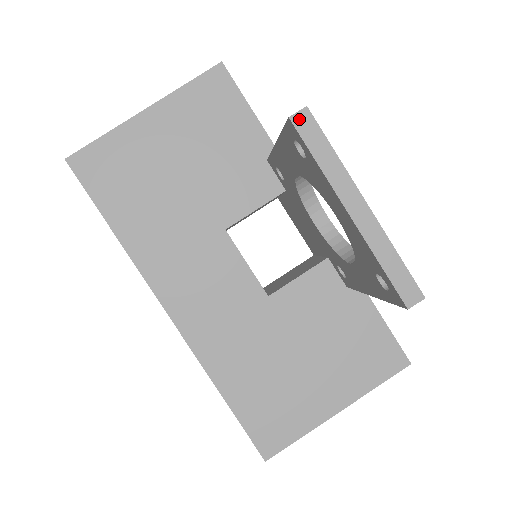
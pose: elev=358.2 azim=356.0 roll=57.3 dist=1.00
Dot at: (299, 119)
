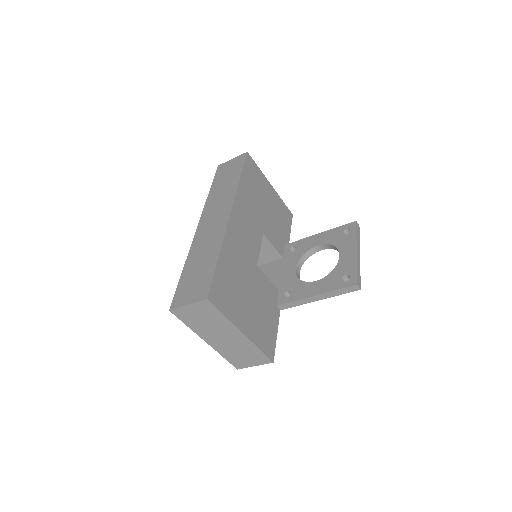
Dot at: (357, 224)
